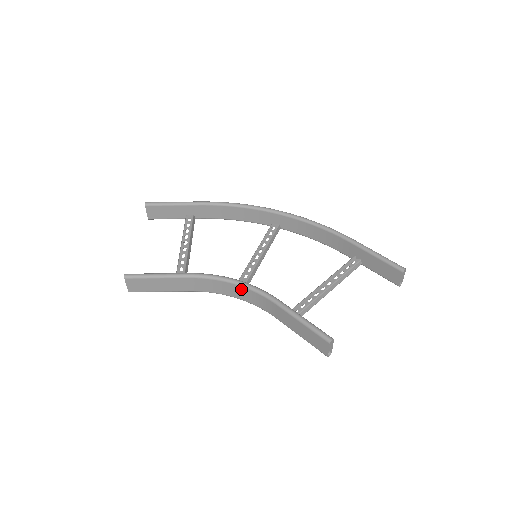
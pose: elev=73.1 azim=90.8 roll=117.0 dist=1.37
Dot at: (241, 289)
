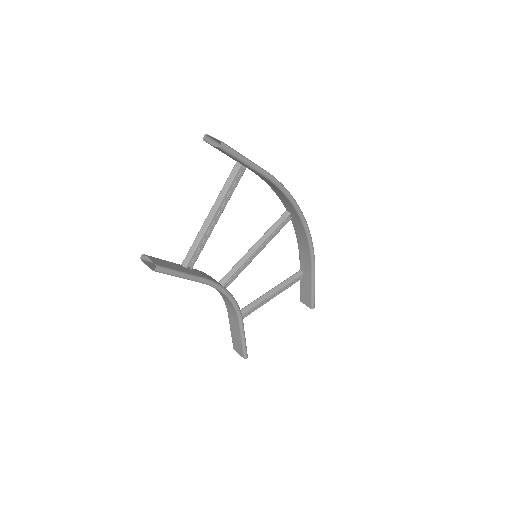
Dot at: (228, 300)
